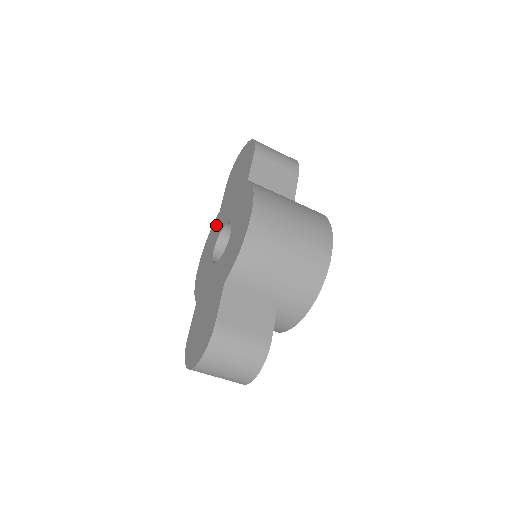
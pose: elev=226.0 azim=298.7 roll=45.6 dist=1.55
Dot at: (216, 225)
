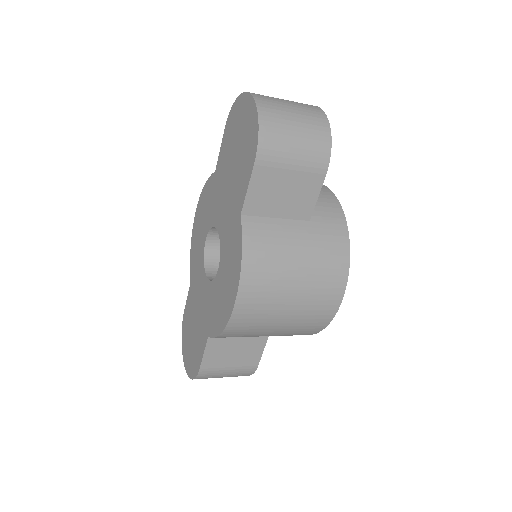
Dot at: (210, 194)
